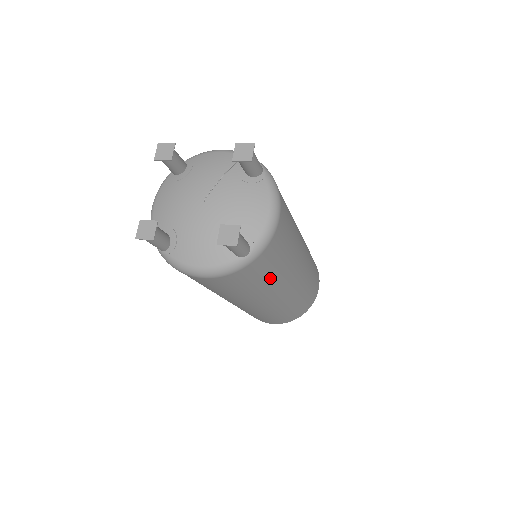
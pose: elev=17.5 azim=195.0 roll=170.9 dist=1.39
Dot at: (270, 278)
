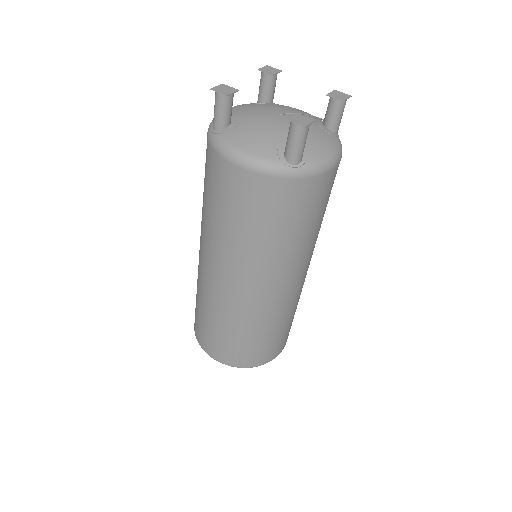
Dot at: (282, 236)
